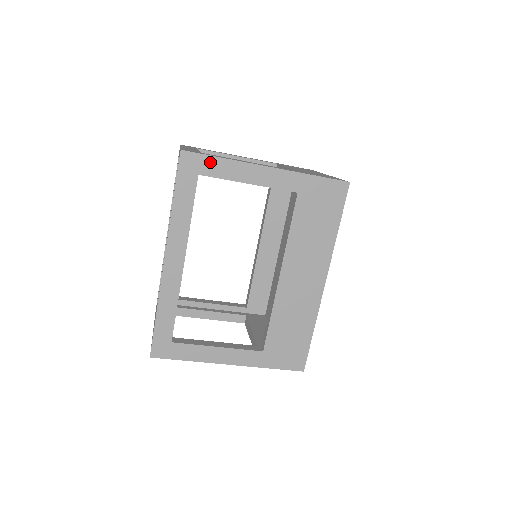
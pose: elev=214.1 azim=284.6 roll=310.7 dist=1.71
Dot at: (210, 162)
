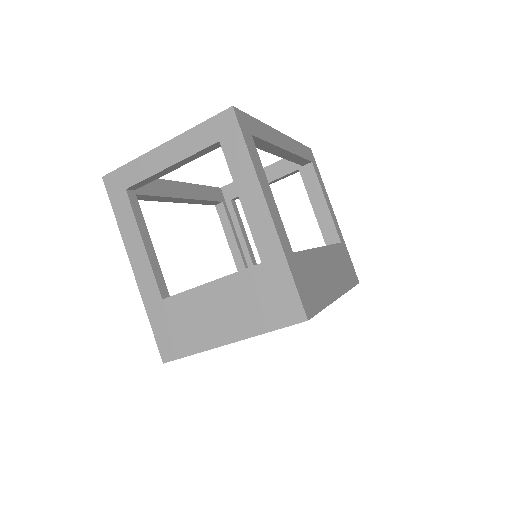
Dot at: (317, 170)
